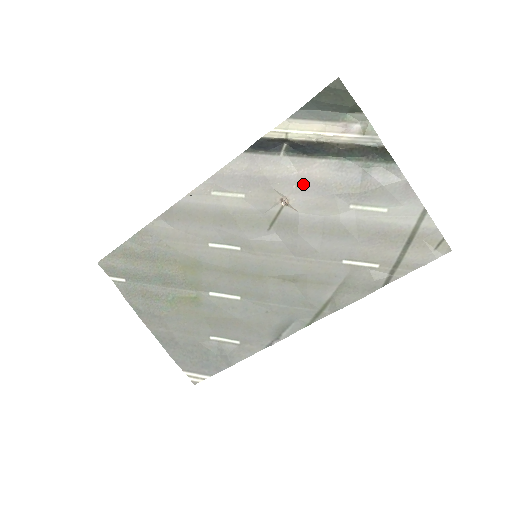
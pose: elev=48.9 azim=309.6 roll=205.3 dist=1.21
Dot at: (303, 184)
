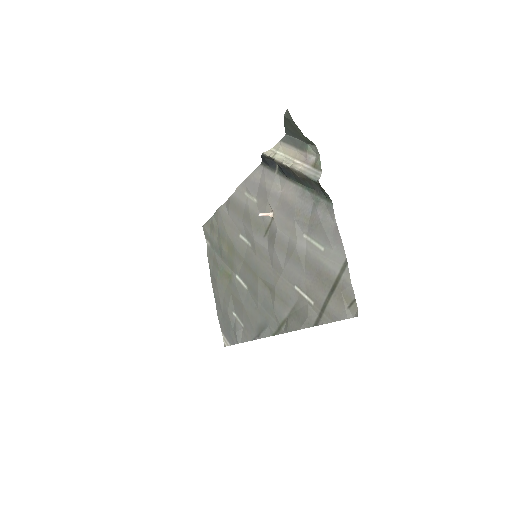
Dot at: (282, 203)
